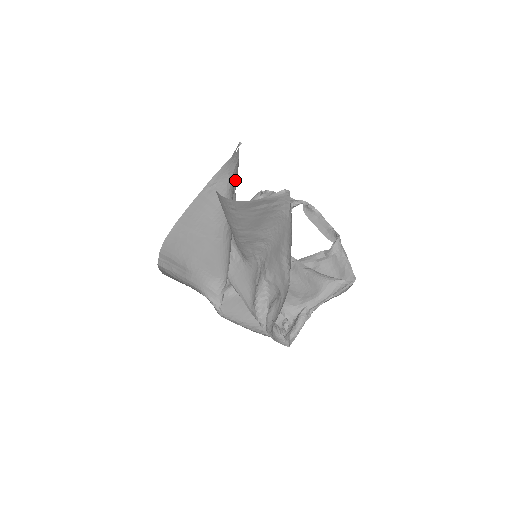
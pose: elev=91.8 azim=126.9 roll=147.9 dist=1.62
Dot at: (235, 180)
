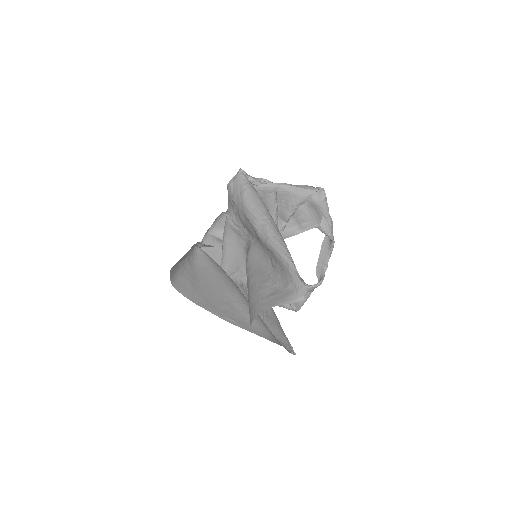
Dot at: (283, 273)
